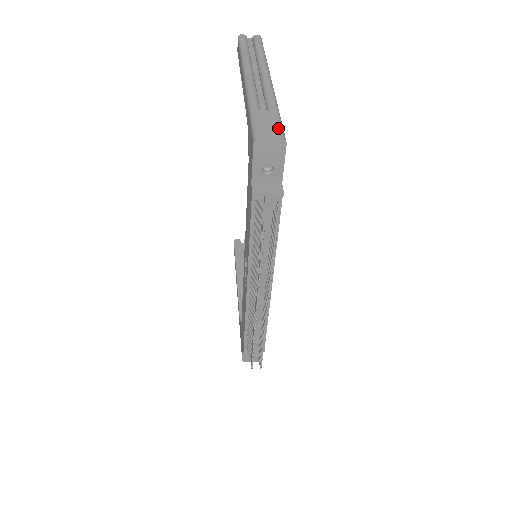
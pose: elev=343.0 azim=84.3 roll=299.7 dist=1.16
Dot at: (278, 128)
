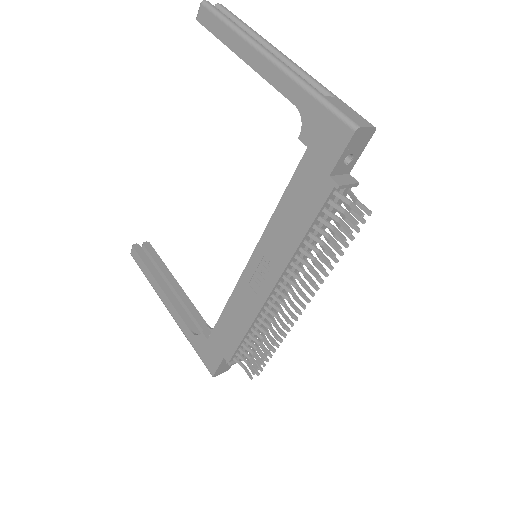
Dot at: (360, 115)
